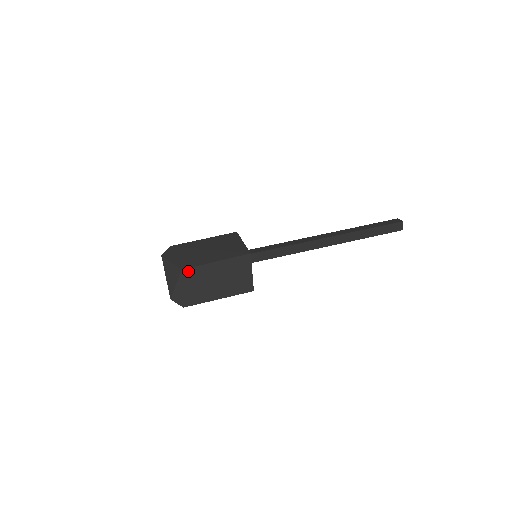
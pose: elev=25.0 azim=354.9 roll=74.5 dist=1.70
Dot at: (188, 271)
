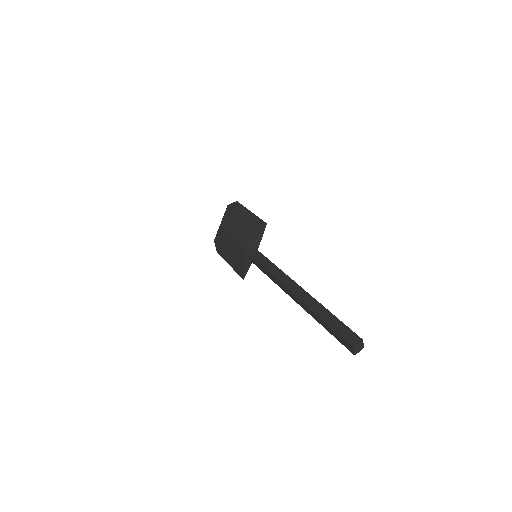
Dot at: (222, 231)
